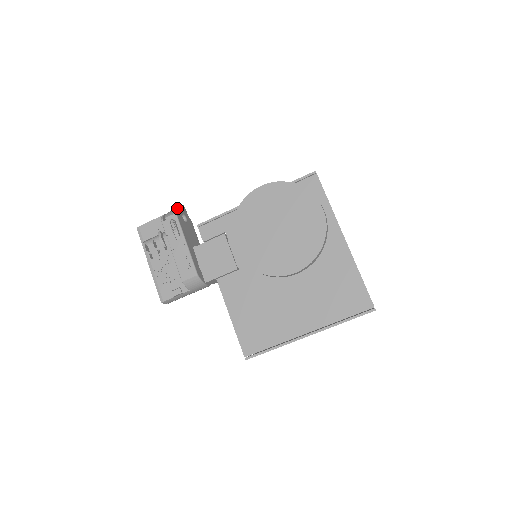
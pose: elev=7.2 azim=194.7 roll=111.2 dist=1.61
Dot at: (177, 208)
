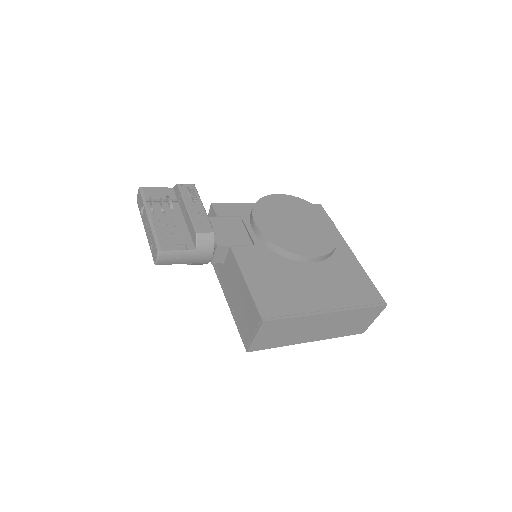
Dot at: occluded
